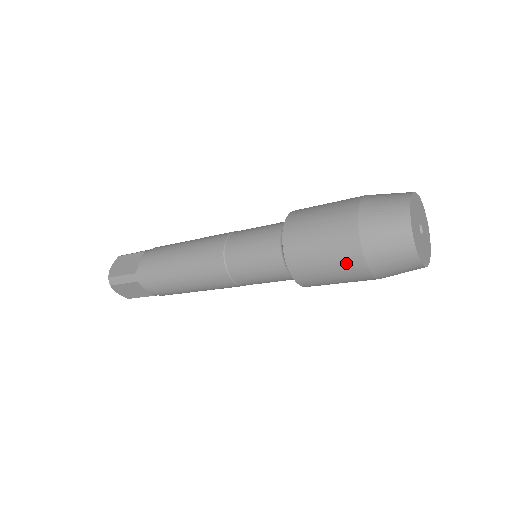
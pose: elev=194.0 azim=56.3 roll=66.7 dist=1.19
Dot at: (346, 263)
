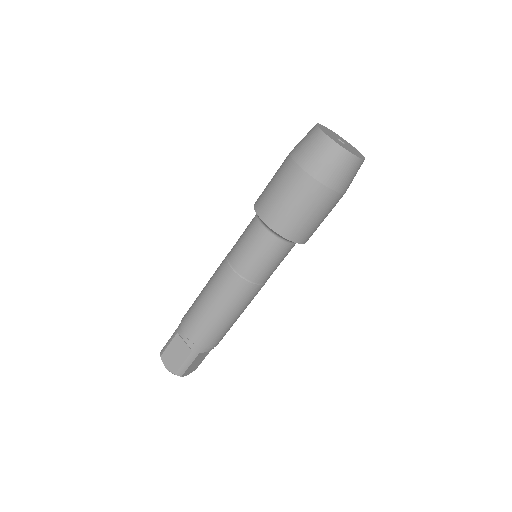
Dot at: (286, 175)
